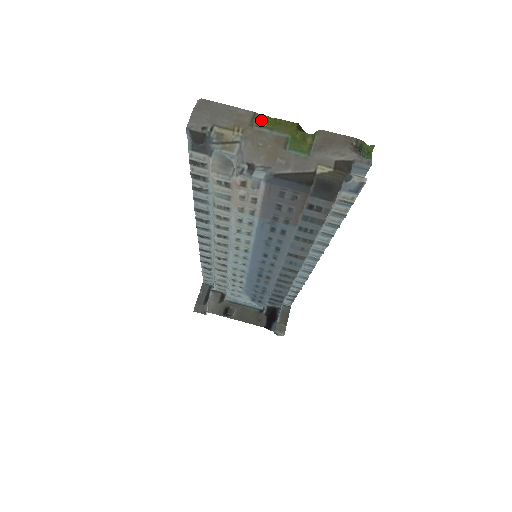
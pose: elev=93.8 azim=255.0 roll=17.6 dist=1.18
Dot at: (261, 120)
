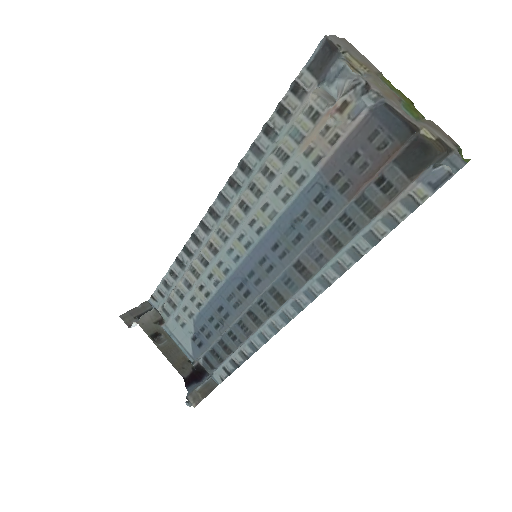
Dot at: (385, 79)
